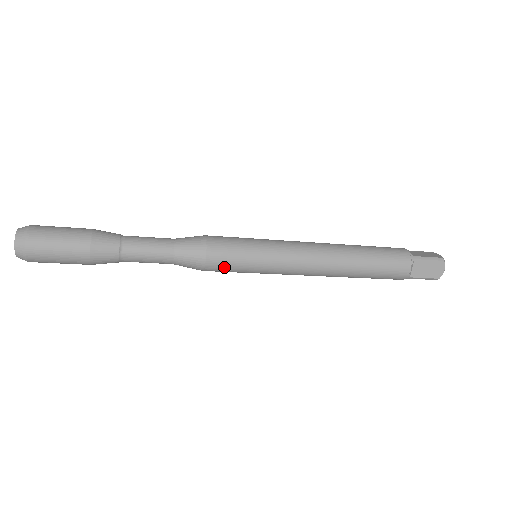
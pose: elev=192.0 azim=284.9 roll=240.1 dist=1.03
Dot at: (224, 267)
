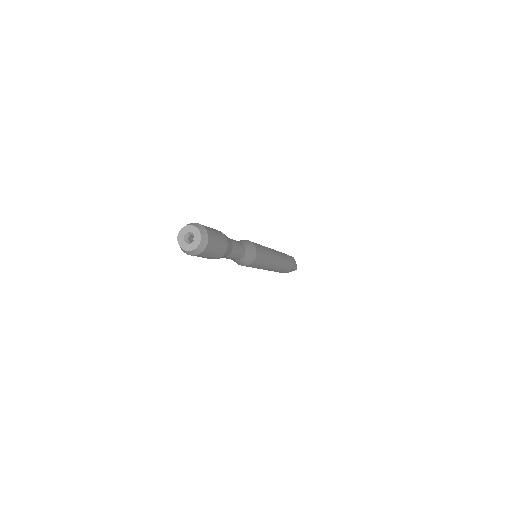
Dot at: (246, 266)
